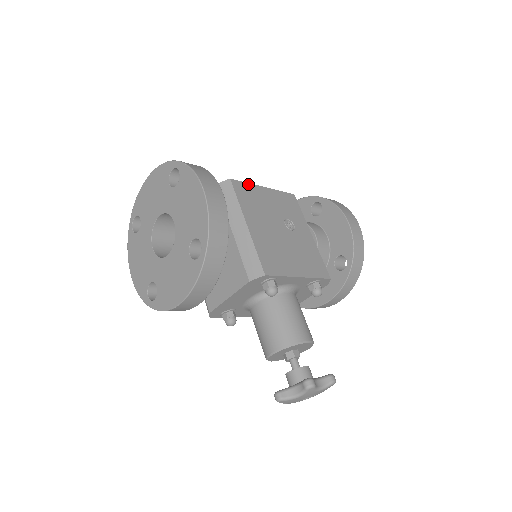
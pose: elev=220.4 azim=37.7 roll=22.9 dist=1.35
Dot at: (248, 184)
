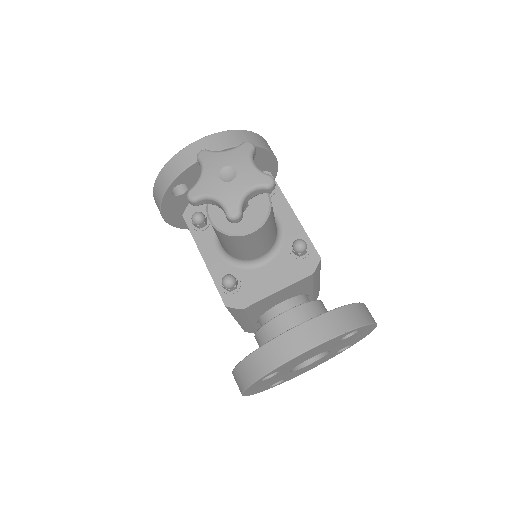
Dot at: occluded
